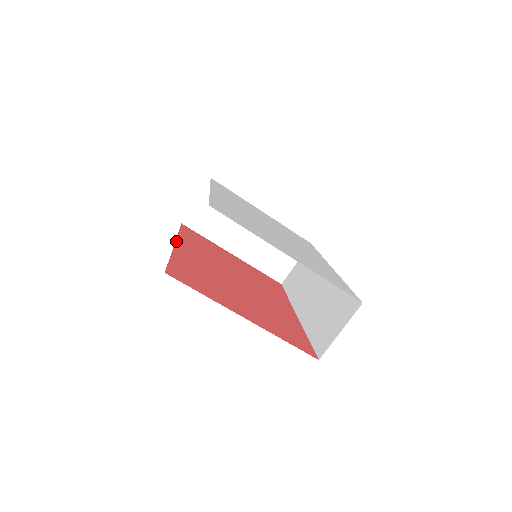
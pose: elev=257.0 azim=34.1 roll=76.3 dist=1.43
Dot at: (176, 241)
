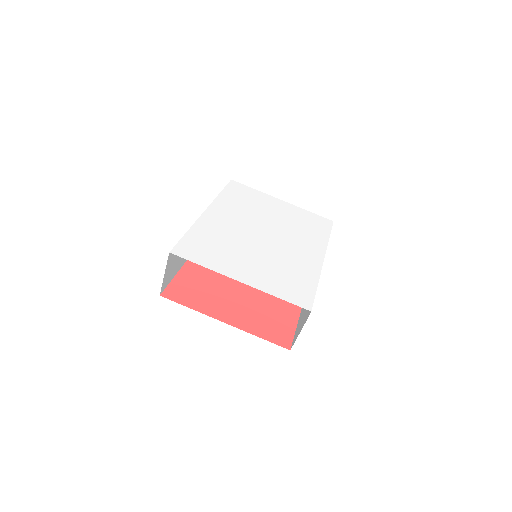
Dot at: occluded
